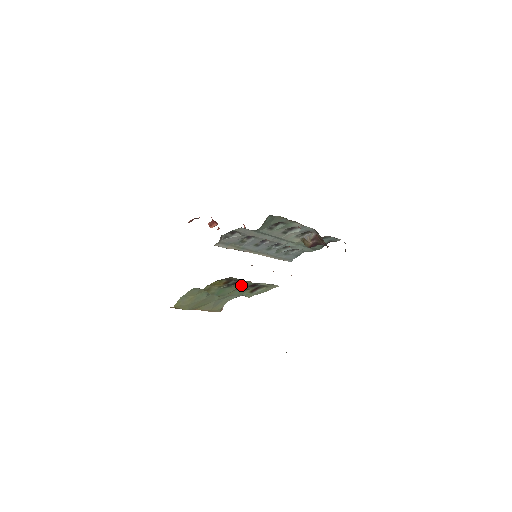
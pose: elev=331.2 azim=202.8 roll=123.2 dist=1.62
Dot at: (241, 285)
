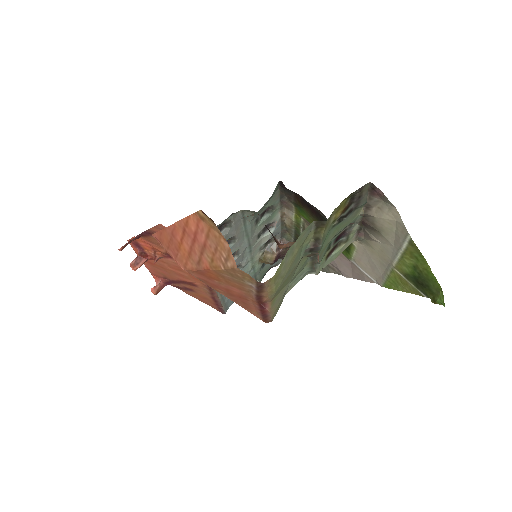
Dot at: (346, 223)
